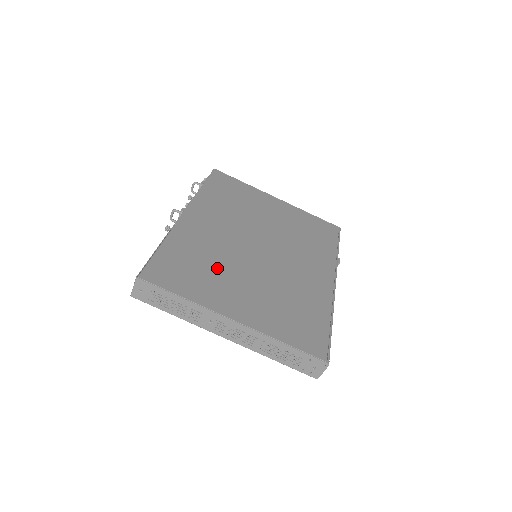
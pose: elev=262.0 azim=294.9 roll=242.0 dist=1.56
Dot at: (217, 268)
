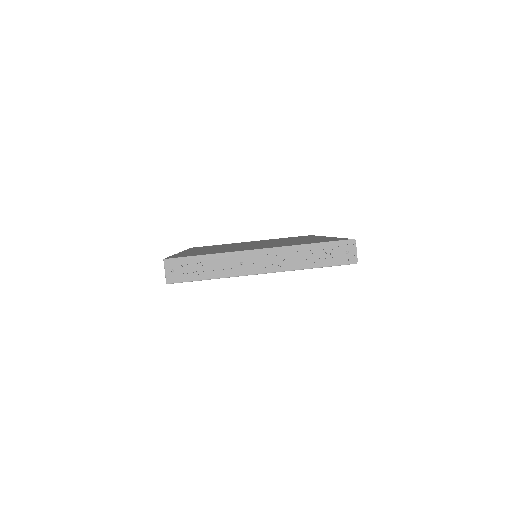
Dot at: (227, 249)
